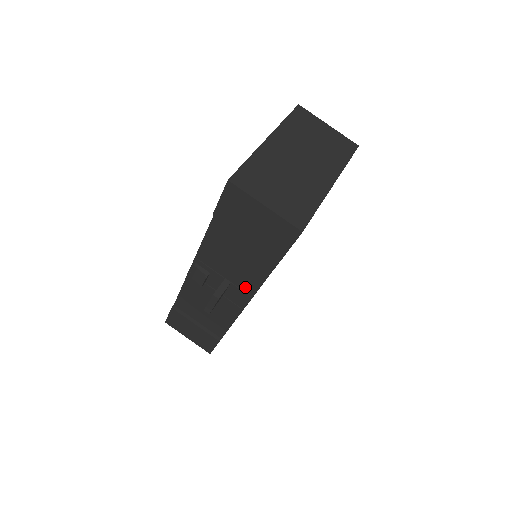
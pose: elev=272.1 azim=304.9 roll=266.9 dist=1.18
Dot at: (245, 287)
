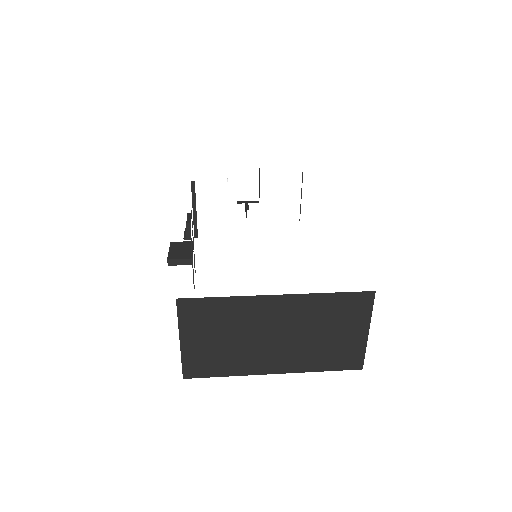
Dot at: occluded
